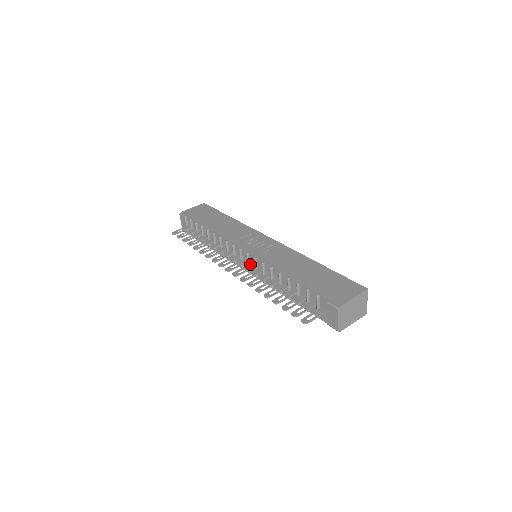
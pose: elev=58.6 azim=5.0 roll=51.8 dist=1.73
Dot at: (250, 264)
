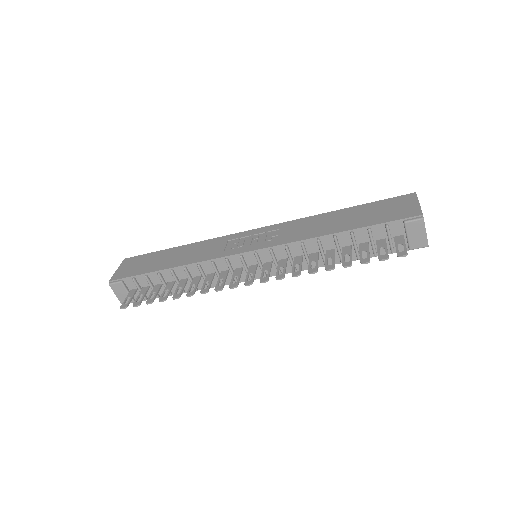
Dot at: (264, 263)
